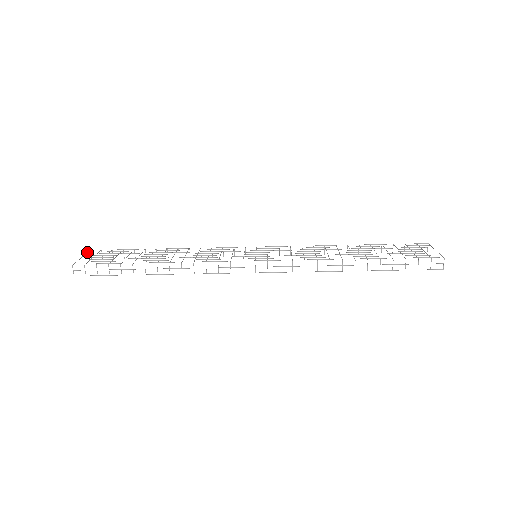
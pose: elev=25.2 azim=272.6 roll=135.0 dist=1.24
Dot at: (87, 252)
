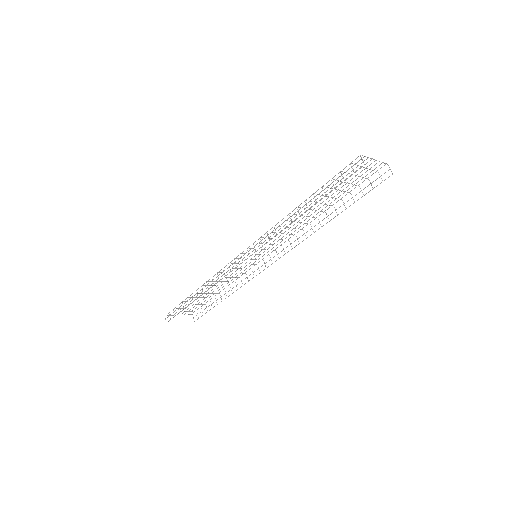
Dot at: (188, 314)
